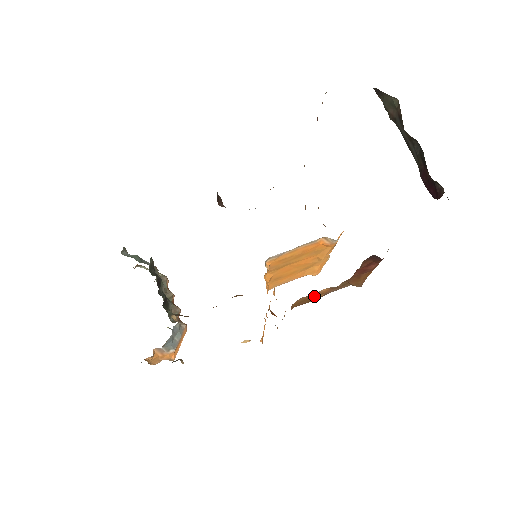
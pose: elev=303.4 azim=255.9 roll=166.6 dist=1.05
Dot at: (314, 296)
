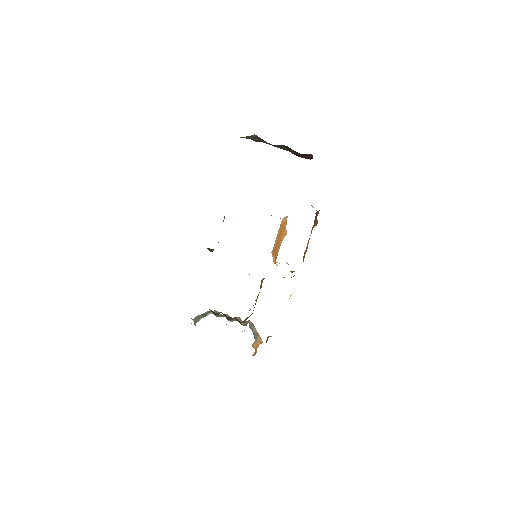
Dot at: (306, 248)
